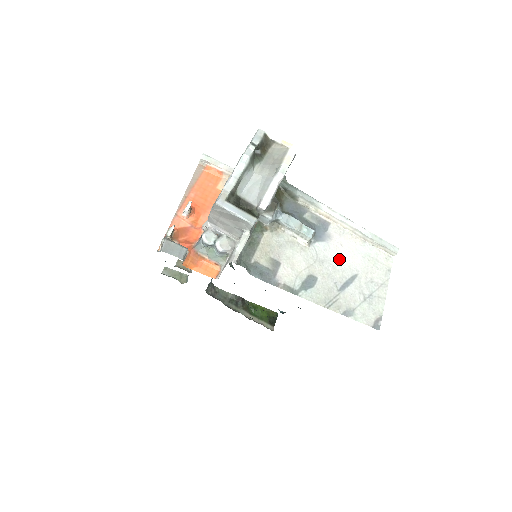
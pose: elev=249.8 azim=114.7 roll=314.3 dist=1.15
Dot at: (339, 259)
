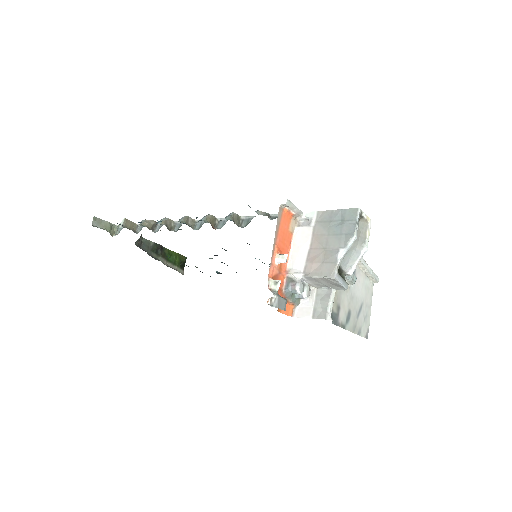
Dot at: (358, 293)
